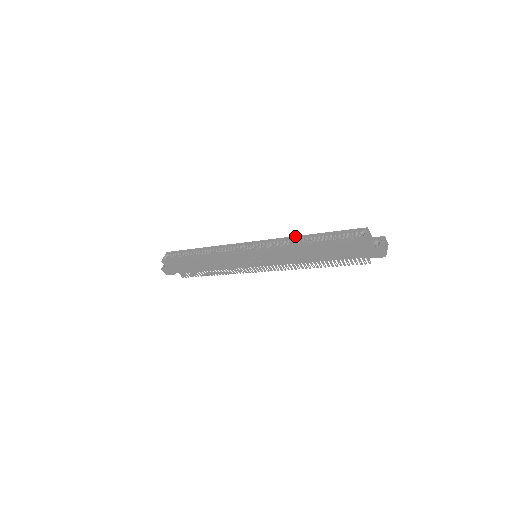
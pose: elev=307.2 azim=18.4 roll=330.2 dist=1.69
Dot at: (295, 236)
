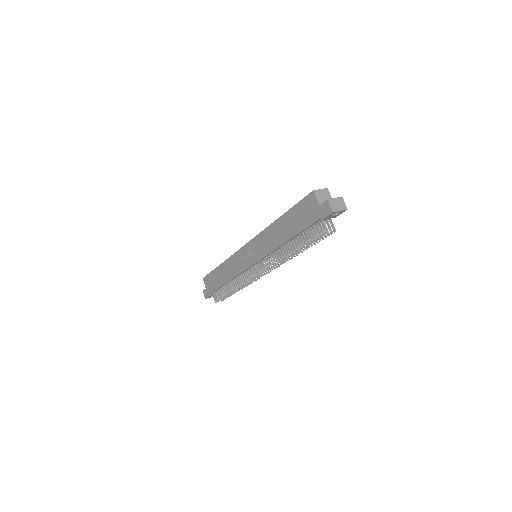
Dot at: occluded
